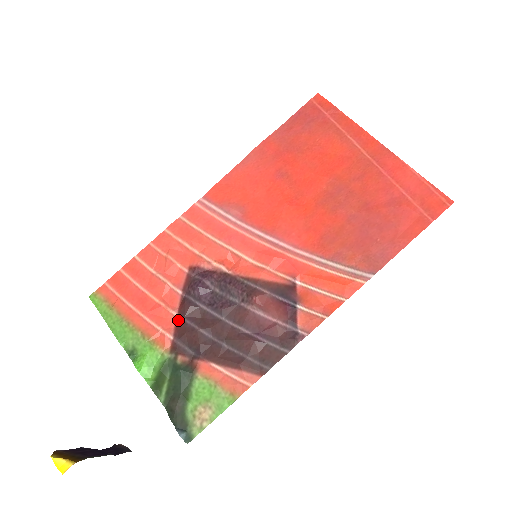
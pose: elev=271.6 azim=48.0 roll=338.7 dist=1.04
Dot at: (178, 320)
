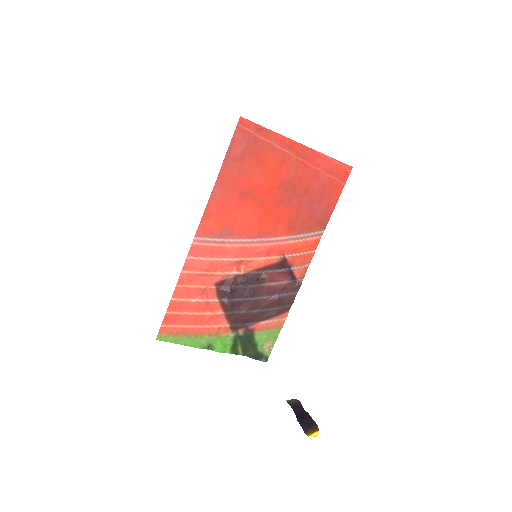
Dot at: (226, 315)
